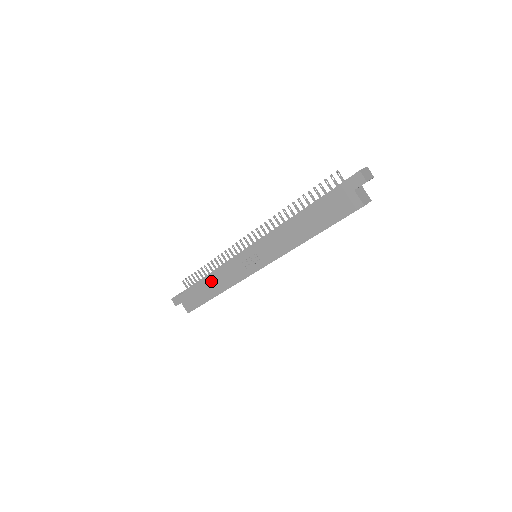
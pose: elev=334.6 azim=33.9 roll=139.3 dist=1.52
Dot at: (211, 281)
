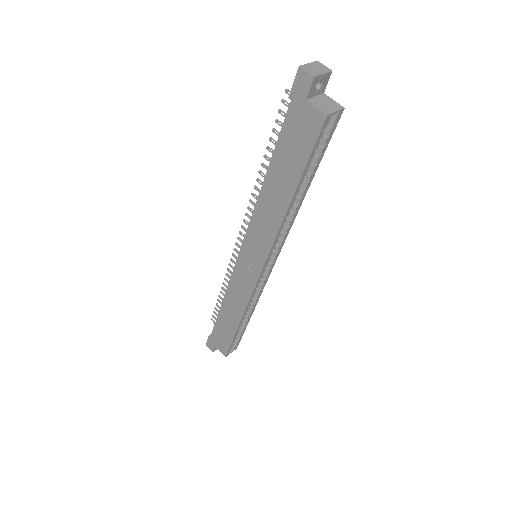
Dot at: (227, 307)
